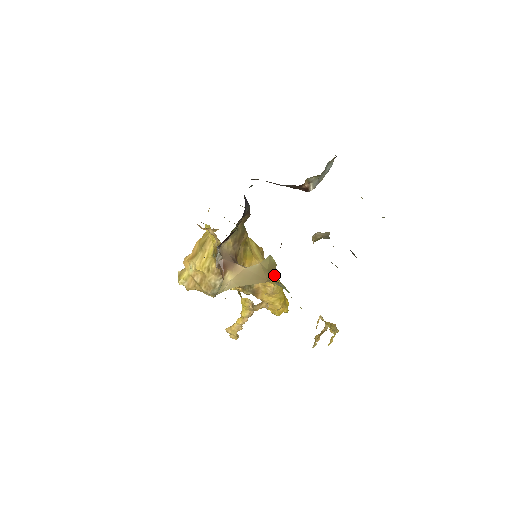
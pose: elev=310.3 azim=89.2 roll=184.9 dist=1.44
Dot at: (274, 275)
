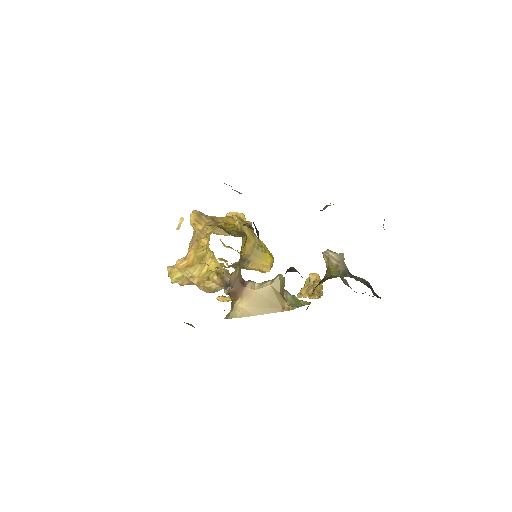
Dot at: (283, 291)
